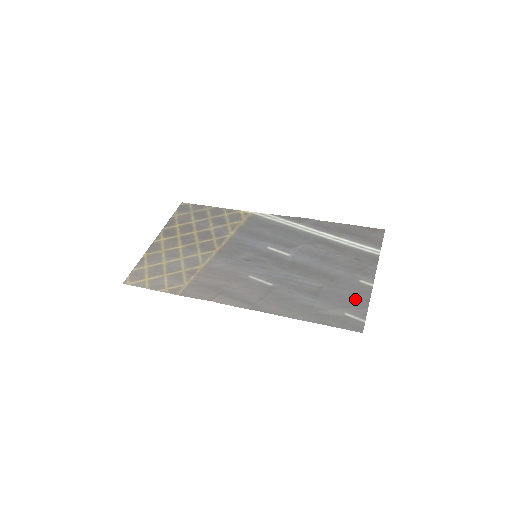
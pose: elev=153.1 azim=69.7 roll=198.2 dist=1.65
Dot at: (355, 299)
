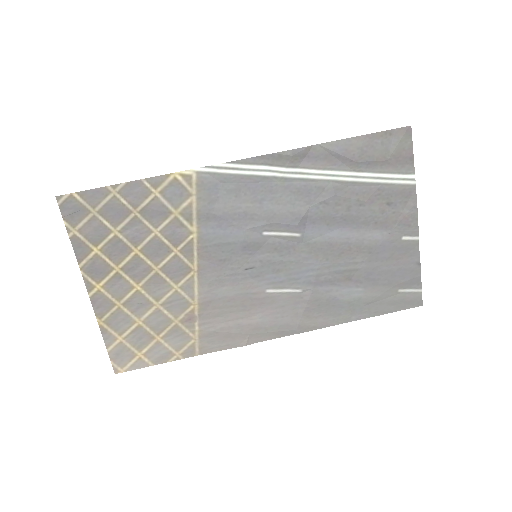
Dot at: (404, 268)
